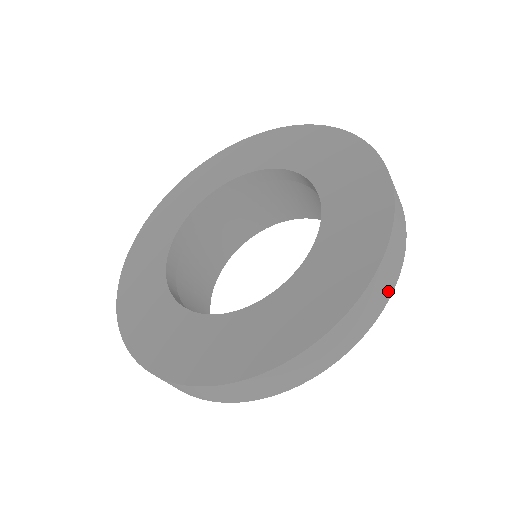
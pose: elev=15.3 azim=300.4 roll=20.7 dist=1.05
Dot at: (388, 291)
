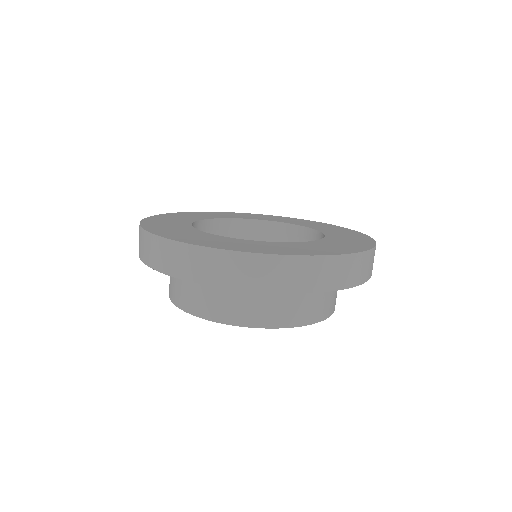
Dot at: occluded
